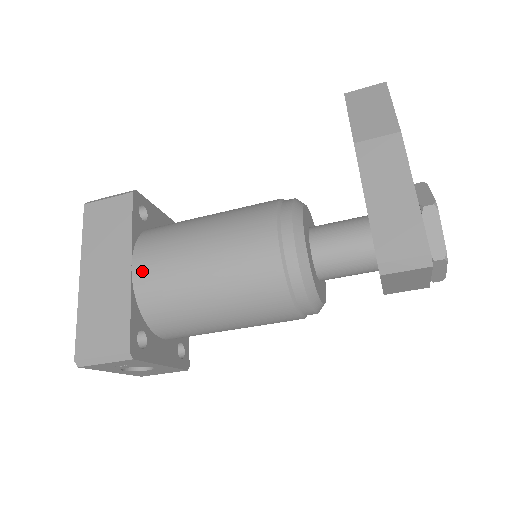
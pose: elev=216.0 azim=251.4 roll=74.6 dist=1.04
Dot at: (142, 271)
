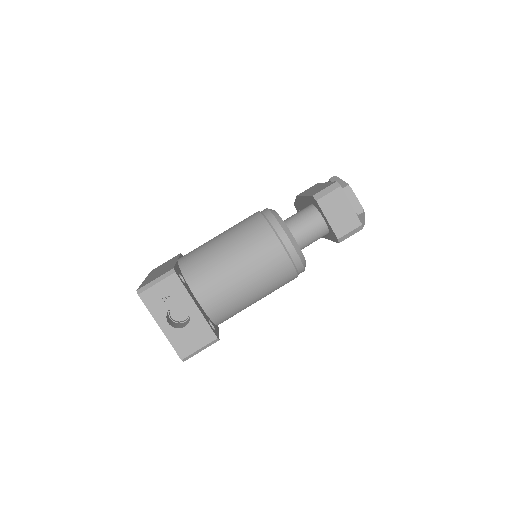
Dot at: (184, 256)
